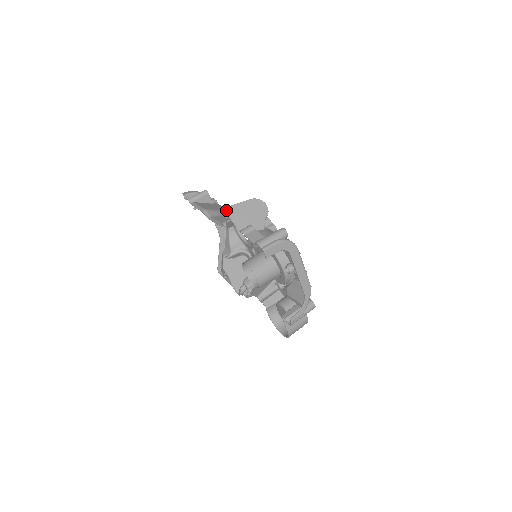
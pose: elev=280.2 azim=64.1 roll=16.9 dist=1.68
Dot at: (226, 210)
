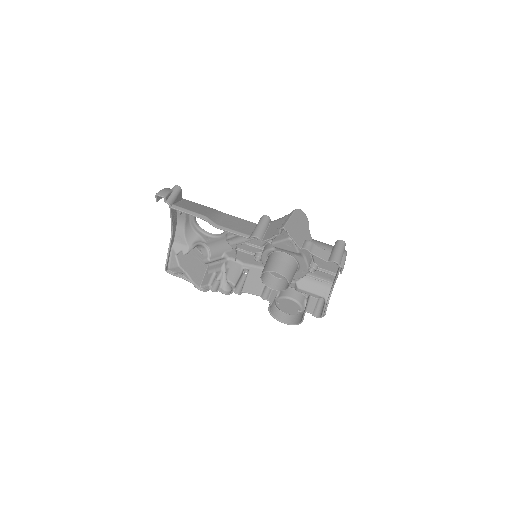
Dot at: (286, 229)
